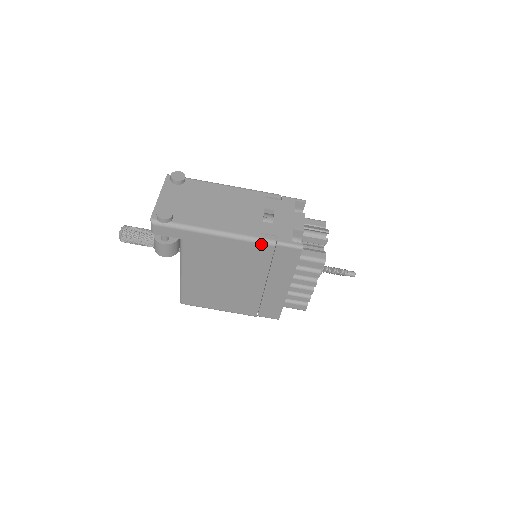
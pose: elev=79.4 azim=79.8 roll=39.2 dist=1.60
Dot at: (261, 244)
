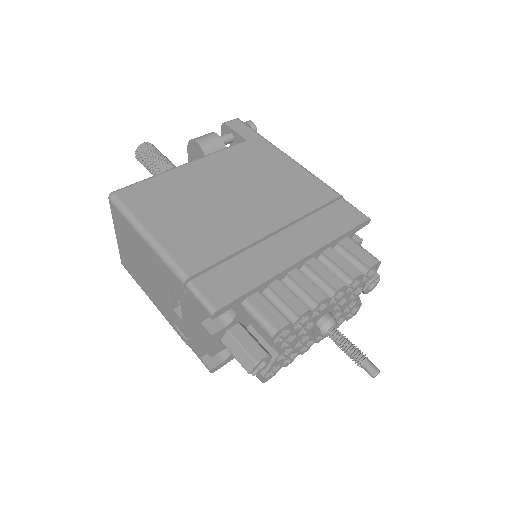
Dot at: (326, 186)
